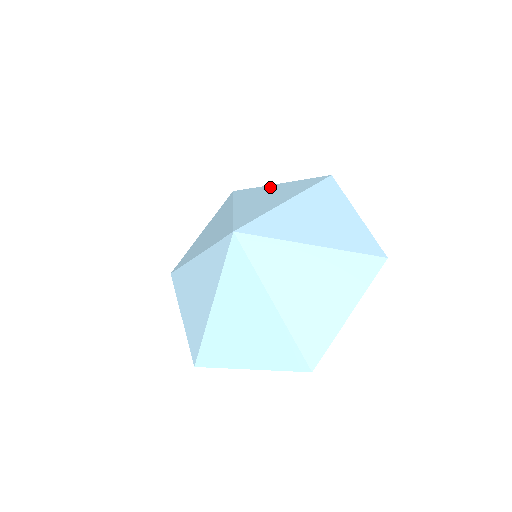
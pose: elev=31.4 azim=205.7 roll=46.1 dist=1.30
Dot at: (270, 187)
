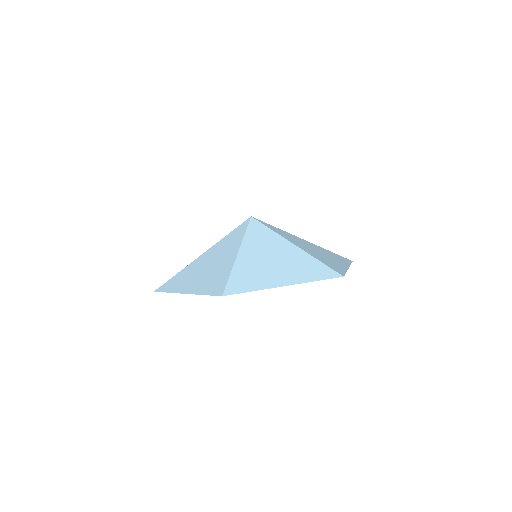
Dot at: occluded
